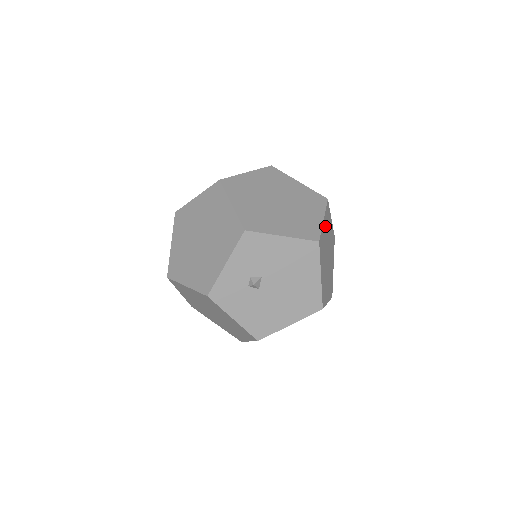
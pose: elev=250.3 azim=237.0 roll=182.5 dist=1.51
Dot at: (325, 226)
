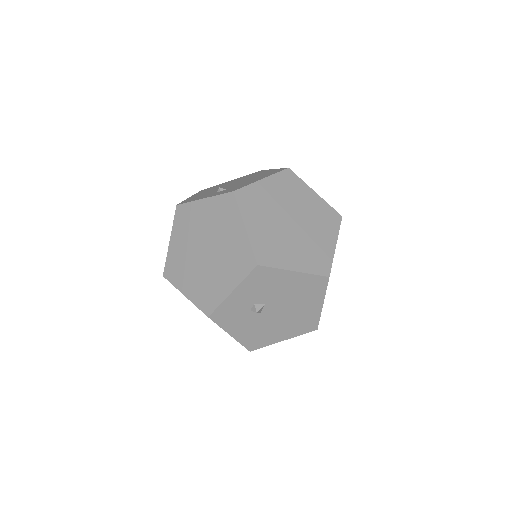
Dot at: occluded
